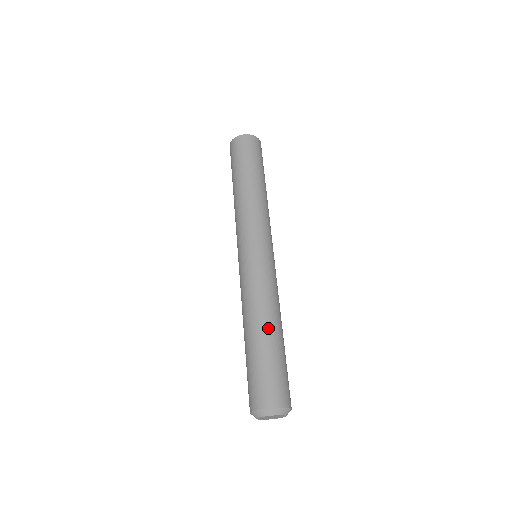
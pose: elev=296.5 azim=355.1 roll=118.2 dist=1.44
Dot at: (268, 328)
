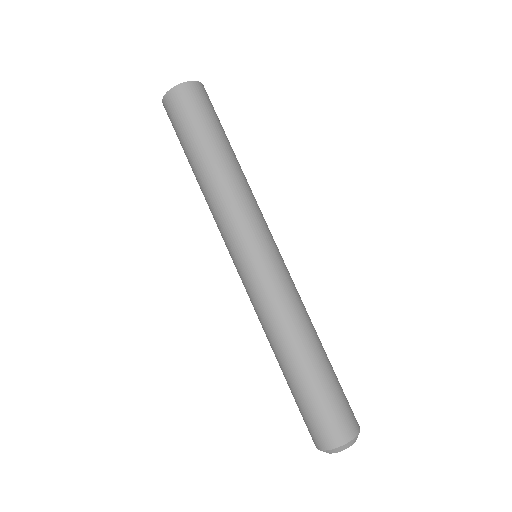
Dot at: (301, 356)
